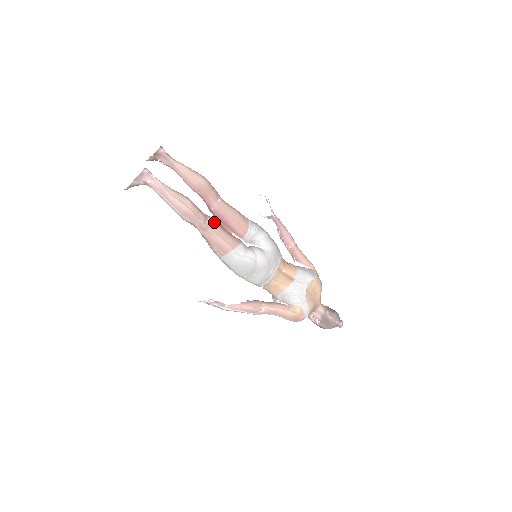
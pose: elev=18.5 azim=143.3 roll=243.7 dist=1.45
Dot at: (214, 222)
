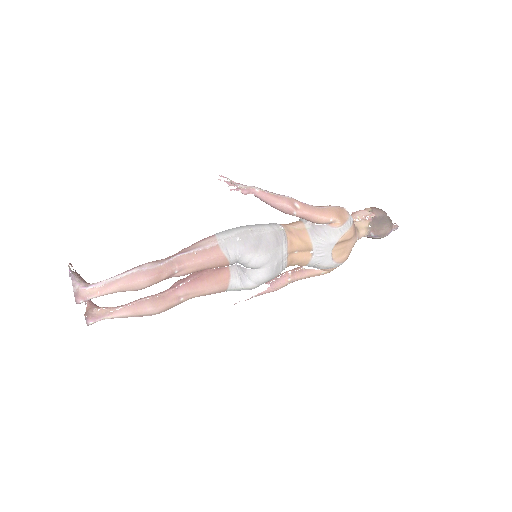
Dot at: (189, 291)
